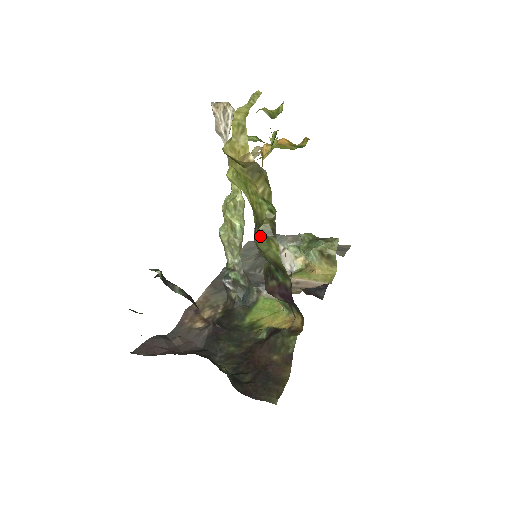
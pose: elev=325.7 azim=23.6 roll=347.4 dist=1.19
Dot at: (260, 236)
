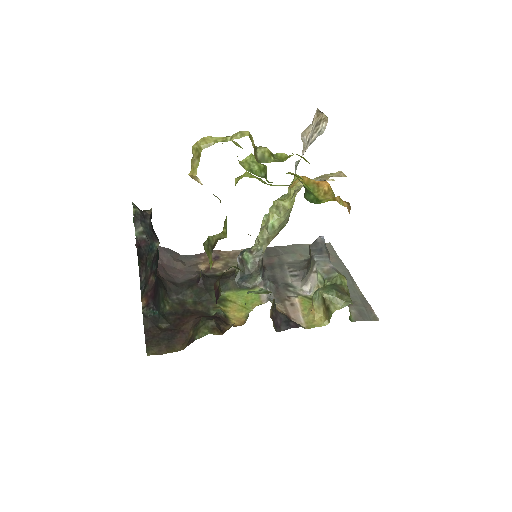
Dot at: (205, 242)
